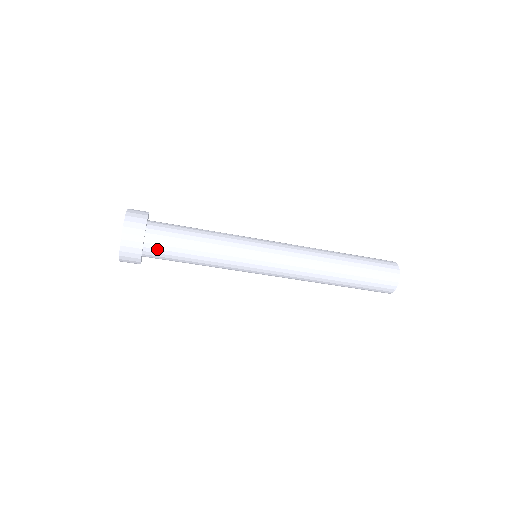
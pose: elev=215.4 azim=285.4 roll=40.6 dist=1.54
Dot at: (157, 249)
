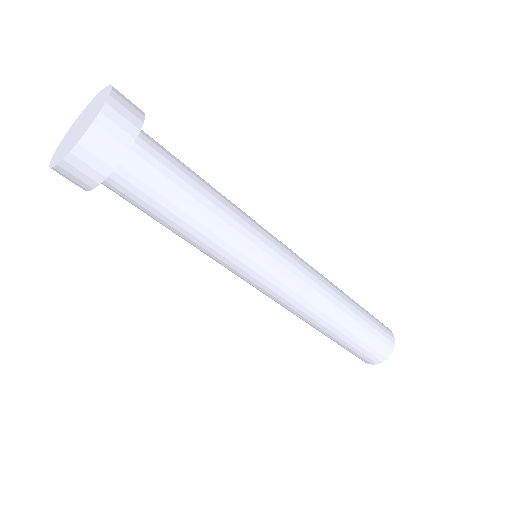
Dot at: (151, 156)
